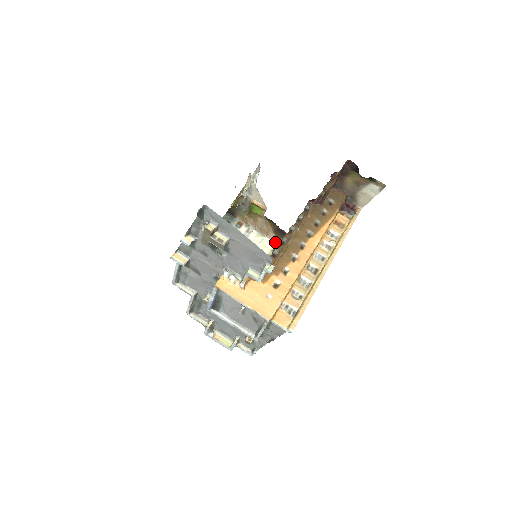
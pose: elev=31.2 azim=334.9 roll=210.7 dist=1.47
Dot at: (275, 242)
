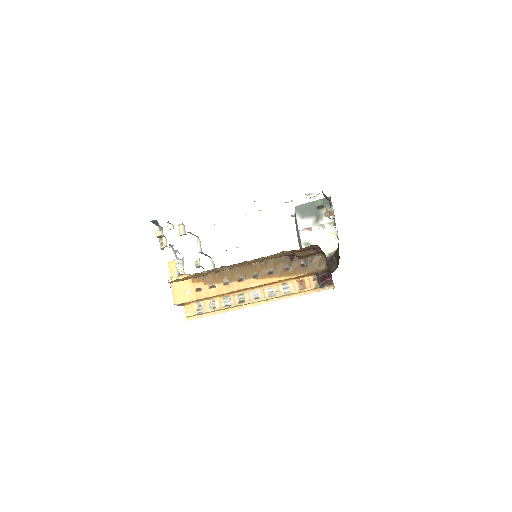
Dot at: (337, 248)
